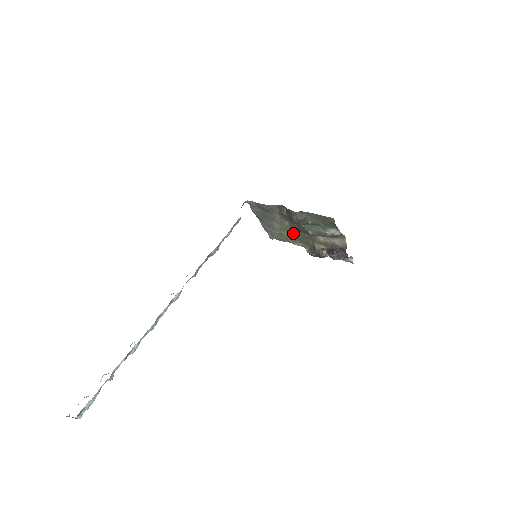
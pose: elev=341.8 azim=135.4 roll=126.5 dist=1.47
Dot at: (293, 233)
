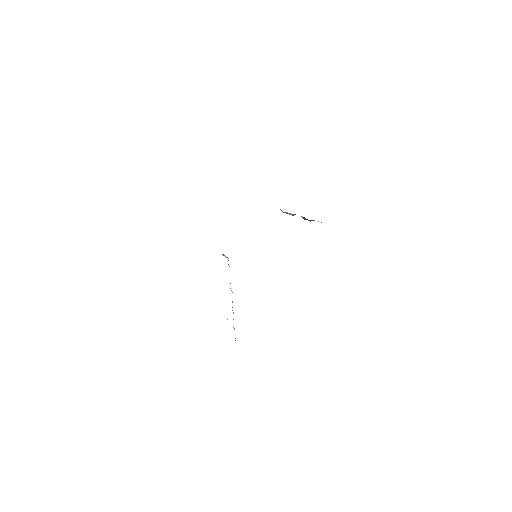
Dot at: occluded
